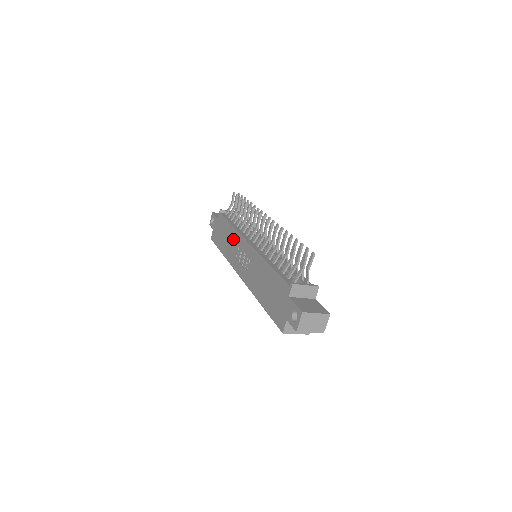
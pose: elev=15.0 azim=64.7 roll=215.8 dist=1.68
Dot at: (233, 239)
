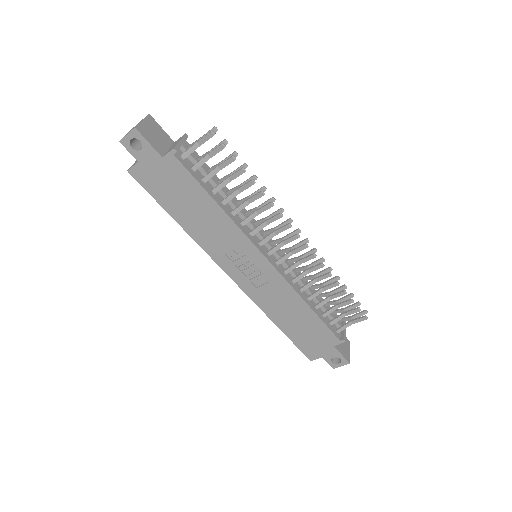
Dot at: (222, 229)
